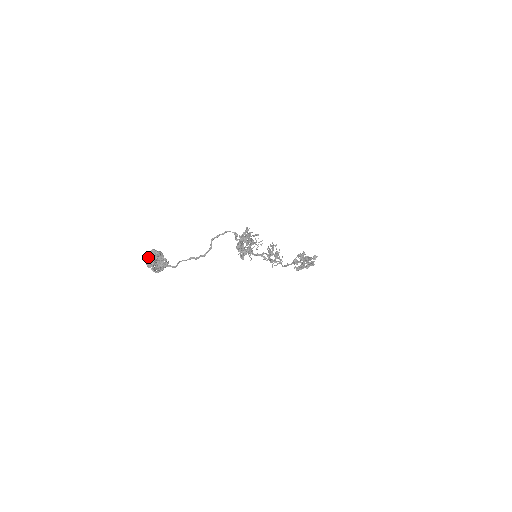
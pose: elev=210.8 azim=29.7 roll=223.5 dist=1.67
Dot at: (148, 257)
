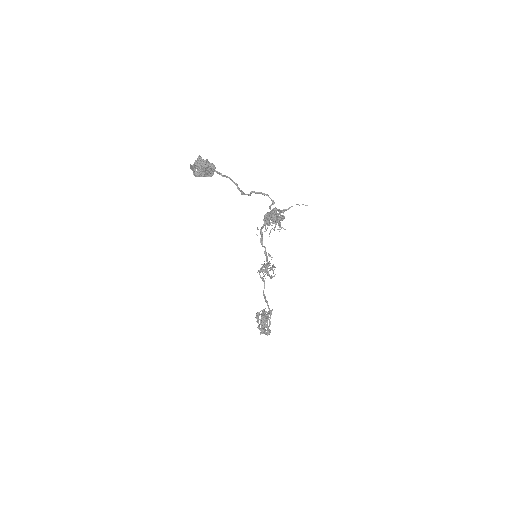
Dot at: (200, 156)
